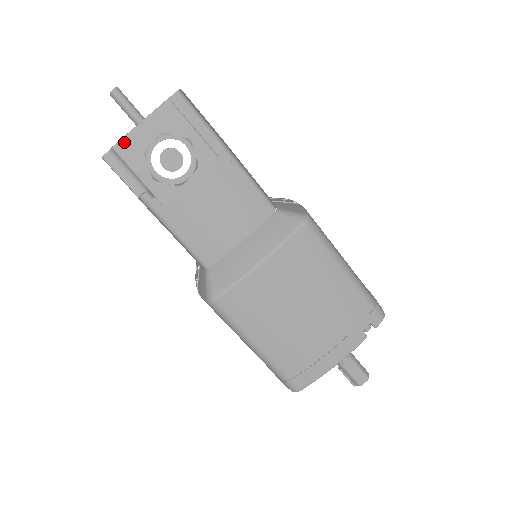
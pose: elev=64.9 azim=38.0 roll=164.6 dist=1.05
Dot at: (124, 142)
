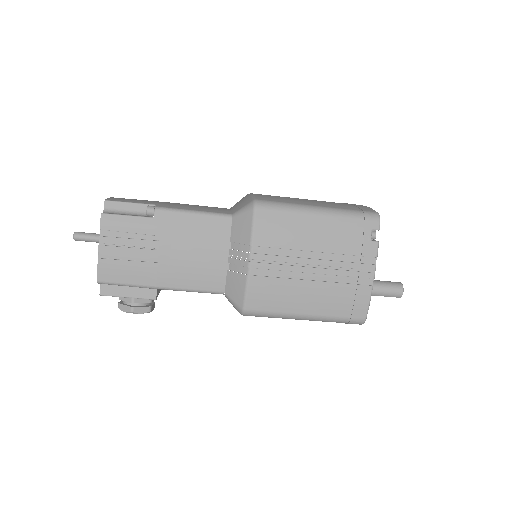
Dot at: occluded
